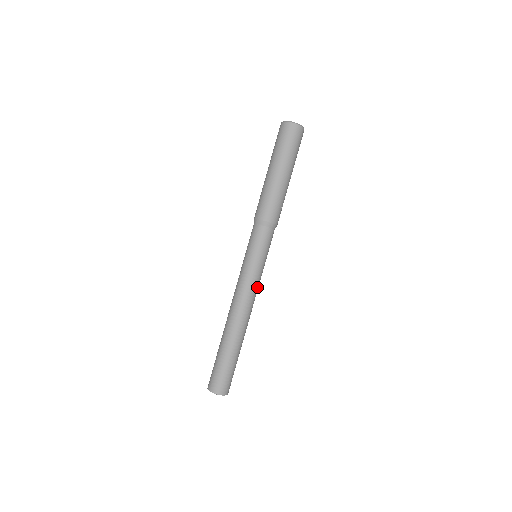
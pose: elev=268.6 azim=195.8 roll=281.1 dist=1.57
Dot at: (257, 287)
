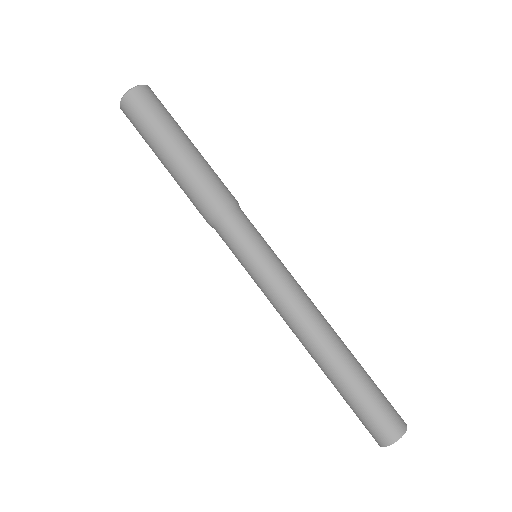
Dot at: (296, 282)
